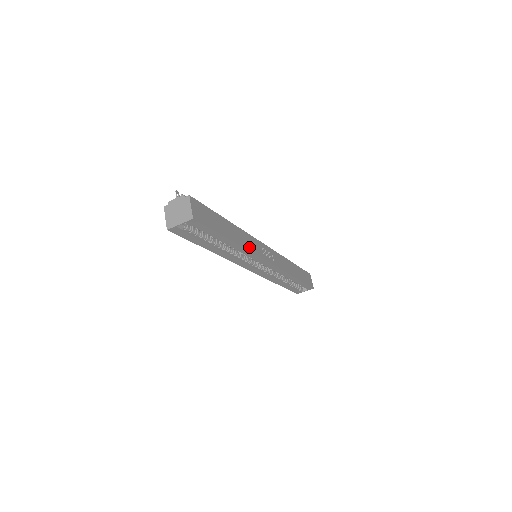
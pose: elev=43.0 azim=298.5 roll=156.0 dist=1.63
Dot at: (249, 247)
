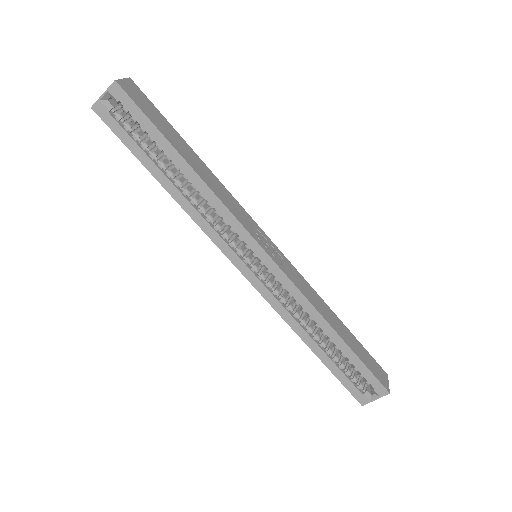
Dot at: (224, 201)
